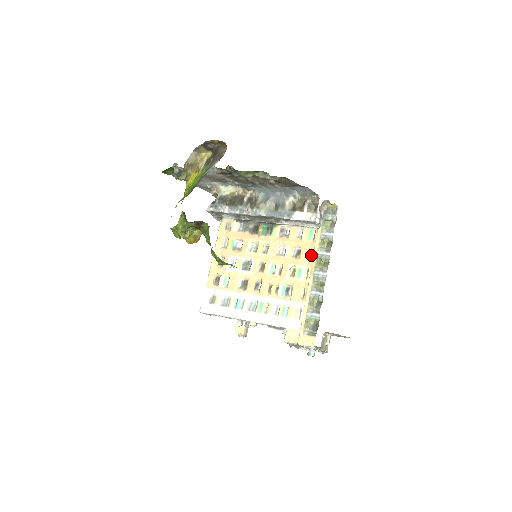
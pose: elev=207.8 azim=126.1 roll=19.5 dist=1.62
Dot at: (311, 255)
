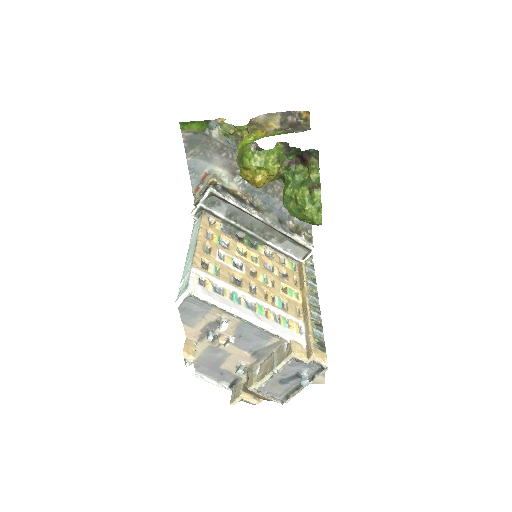
Dot at: (297, 282)
